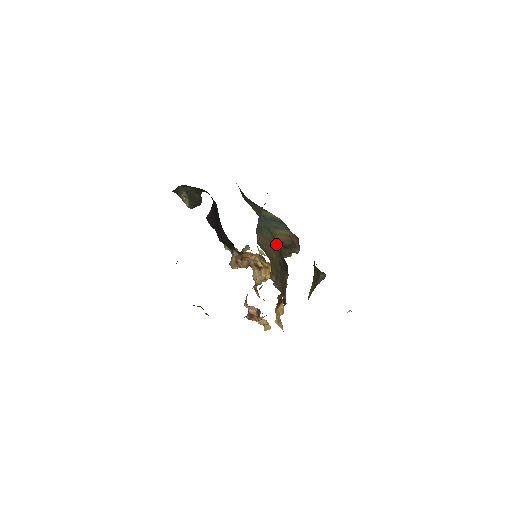
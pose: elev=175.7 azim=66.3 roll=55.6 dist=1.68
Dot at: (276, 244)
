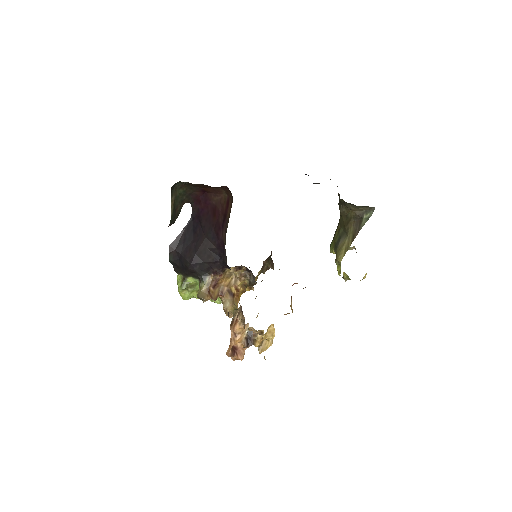
Dot at: occluded
